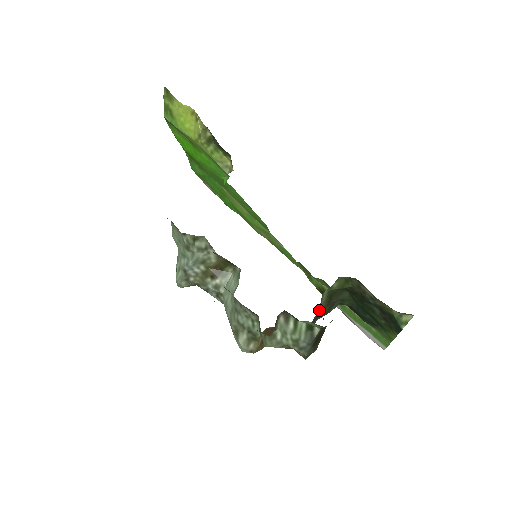
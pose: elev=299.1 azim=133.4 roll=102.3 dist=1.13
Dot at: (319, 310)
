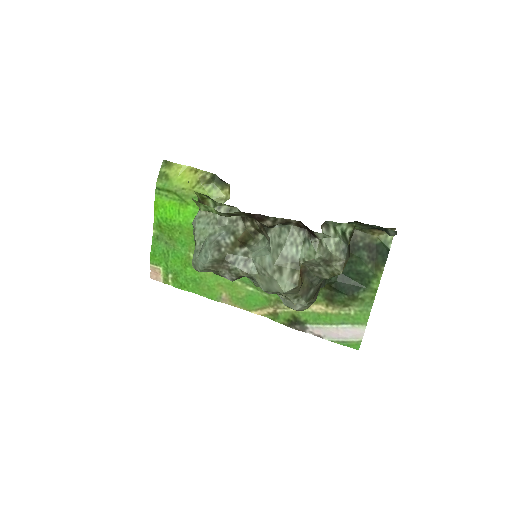
Dot at: occluded
